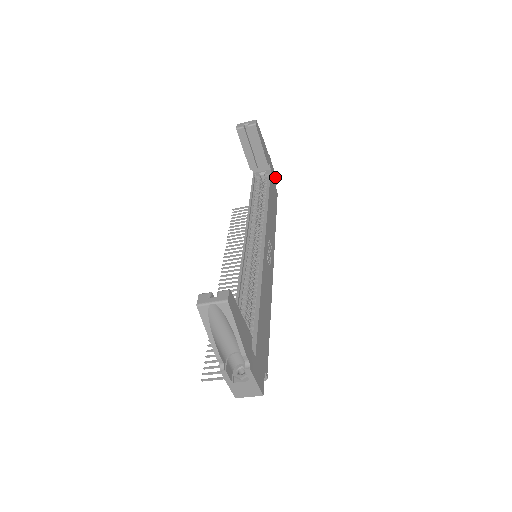
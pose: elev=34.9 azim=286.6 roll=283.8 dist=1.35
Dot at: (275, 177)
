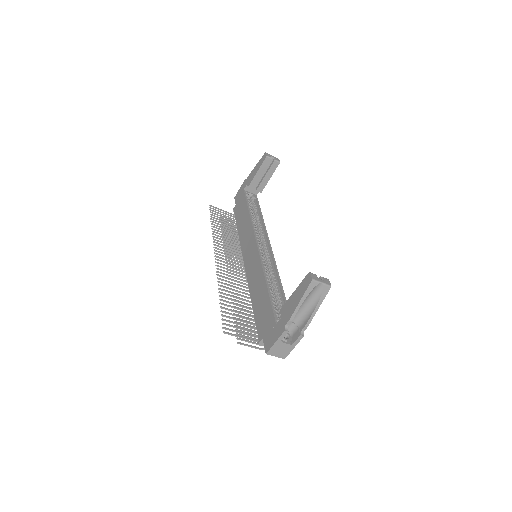
Dot at: occluded
